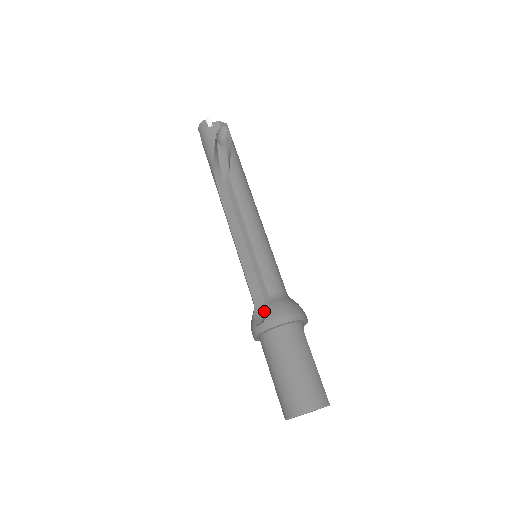
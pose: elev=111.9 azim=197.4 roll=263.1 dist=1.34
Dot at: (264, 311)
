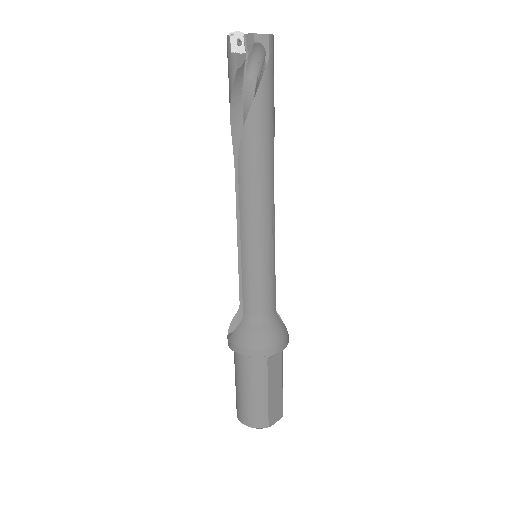
Dot at: occluded
